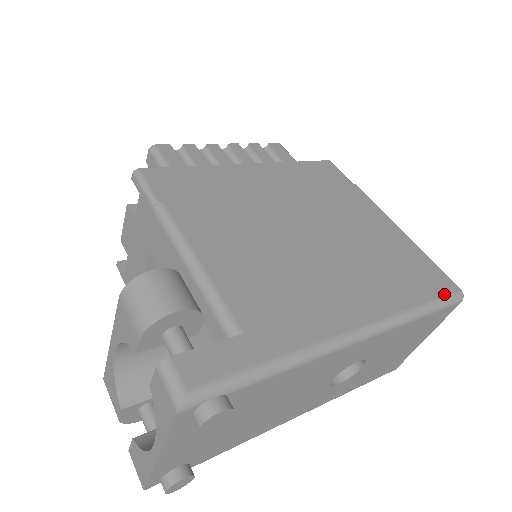
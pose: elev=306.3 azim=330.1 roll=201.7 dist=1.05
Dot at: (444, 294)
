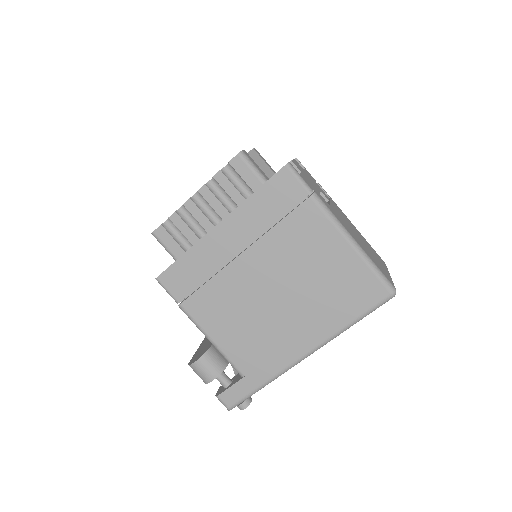
Dot at: (374, 304)
